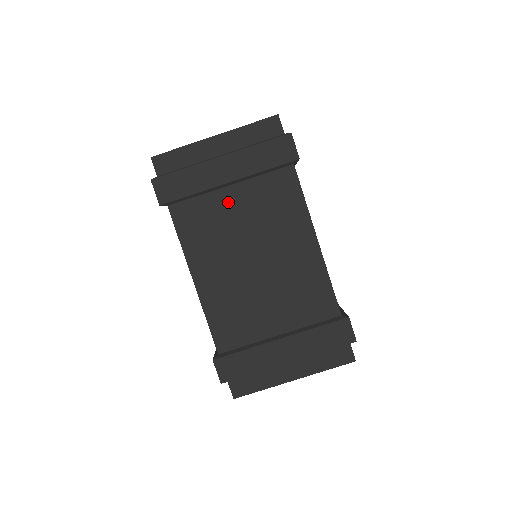
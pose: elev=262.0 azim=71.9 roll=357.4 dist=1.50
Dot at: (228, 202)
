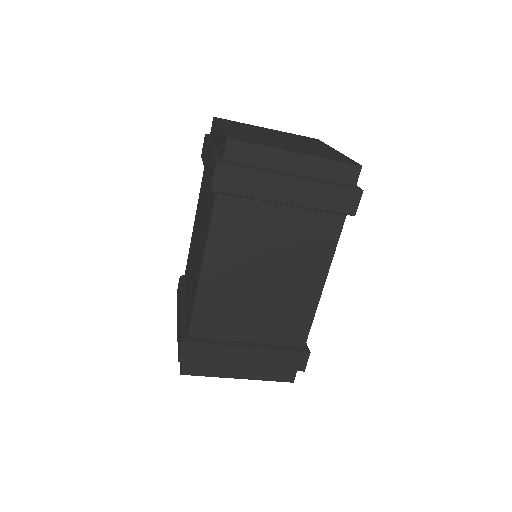
Dot at: (273, 218)
